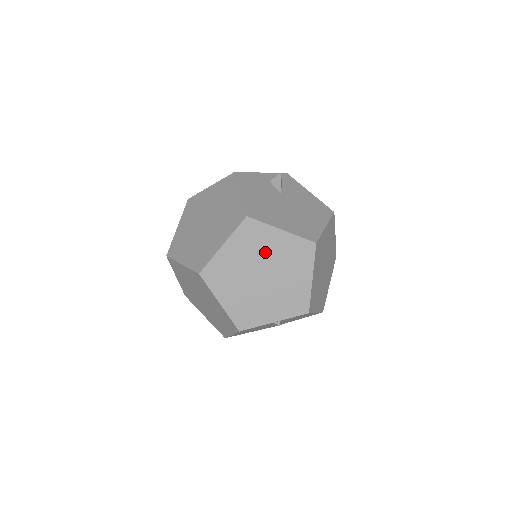
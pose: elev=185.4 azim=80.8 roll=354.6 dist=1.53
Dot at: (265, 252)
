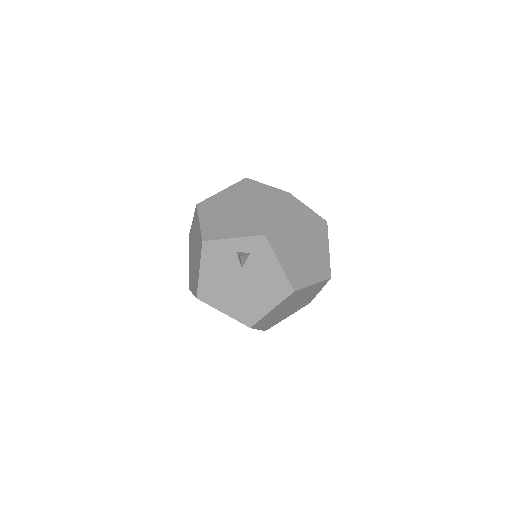
Dot at: occluded
